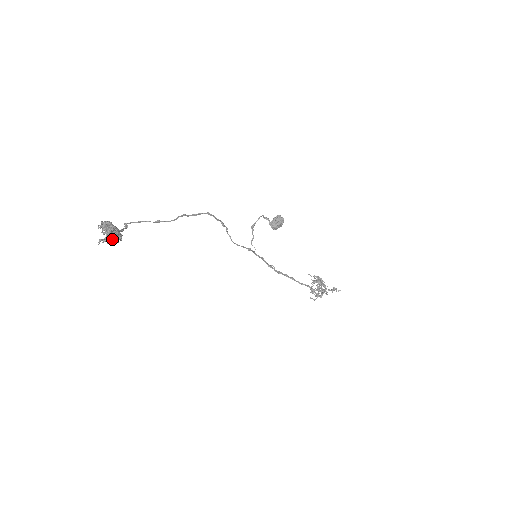
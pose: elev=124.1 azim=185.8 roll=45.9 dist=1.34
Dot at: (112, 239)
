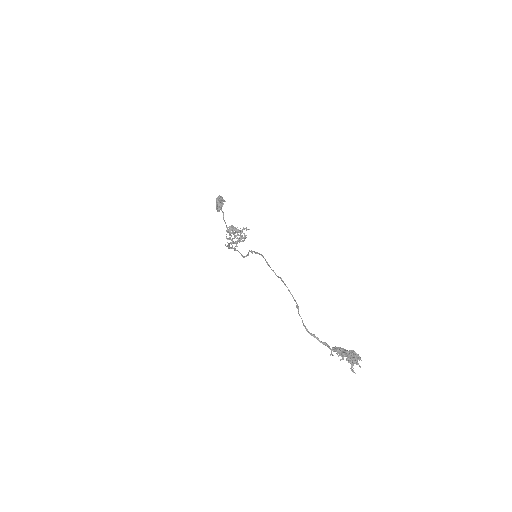
Dot at: (355, 360)
